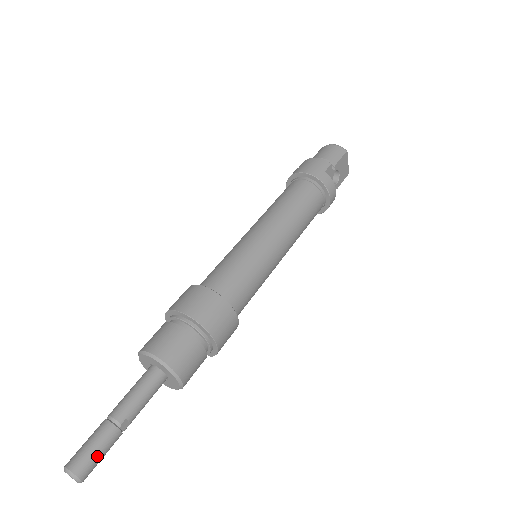
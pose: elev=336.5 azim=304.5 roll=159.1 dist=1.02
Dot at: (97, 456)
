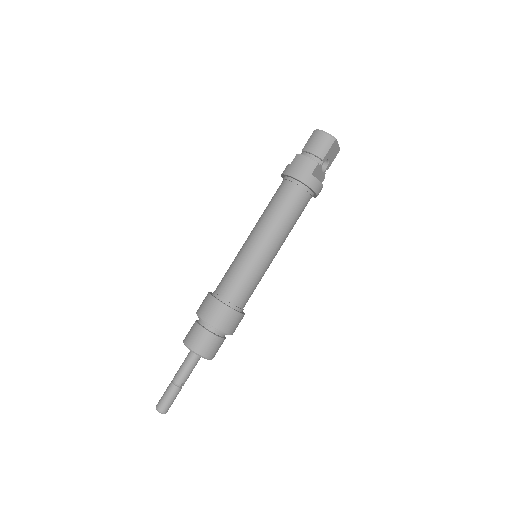
Dot at: (171, 402)
